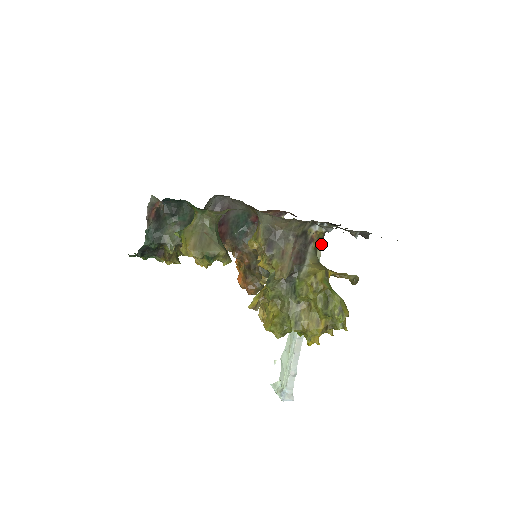
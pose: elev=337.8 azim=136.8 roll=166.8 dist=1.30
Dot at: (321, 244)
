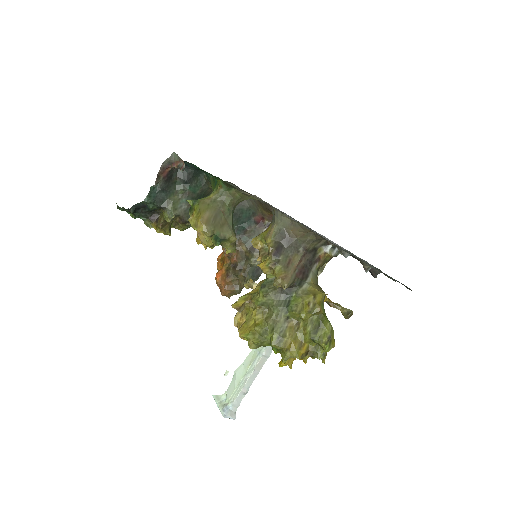
Dot at: (322, 267)
